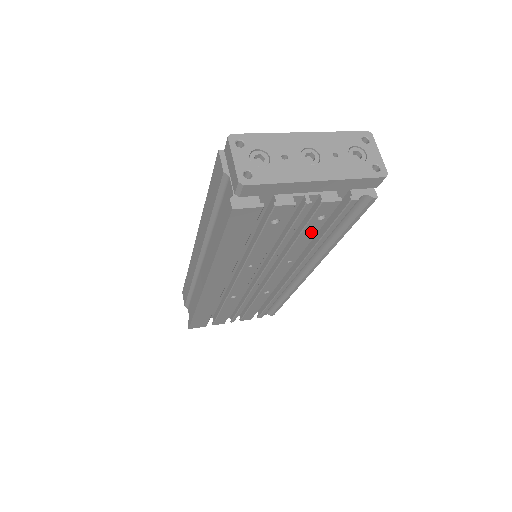
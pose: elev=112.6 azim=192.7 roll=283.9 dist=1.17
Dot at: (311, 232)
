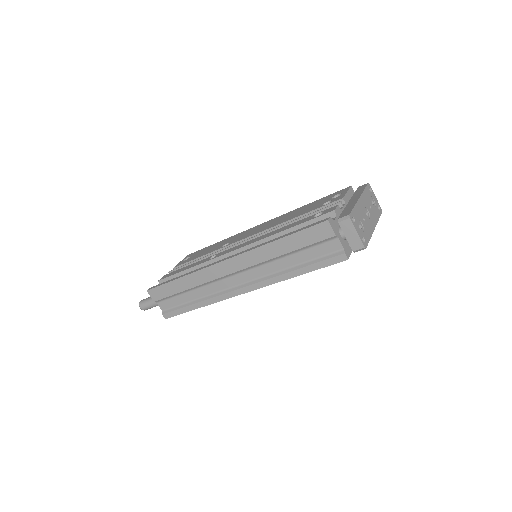
Dot at: occluded
